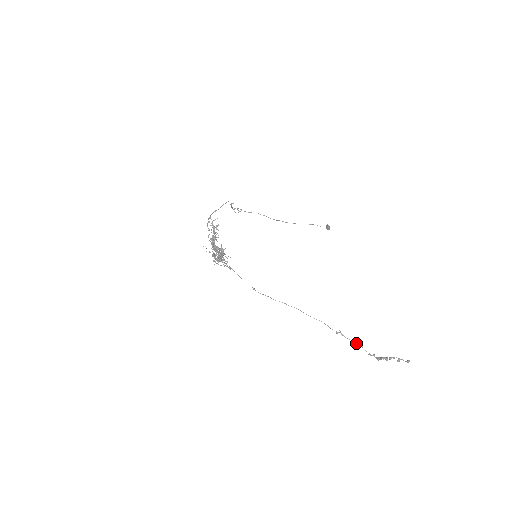
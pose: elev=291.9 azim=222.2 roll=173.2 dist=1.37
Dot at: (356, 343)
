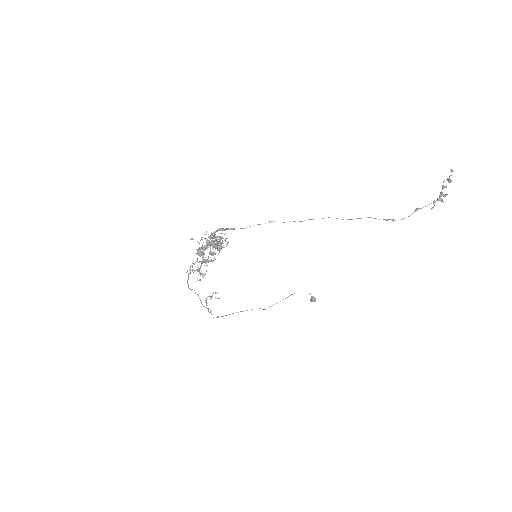
Dot at: occluded
